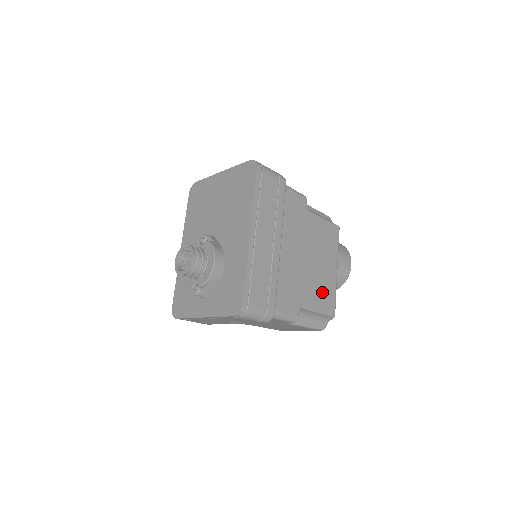
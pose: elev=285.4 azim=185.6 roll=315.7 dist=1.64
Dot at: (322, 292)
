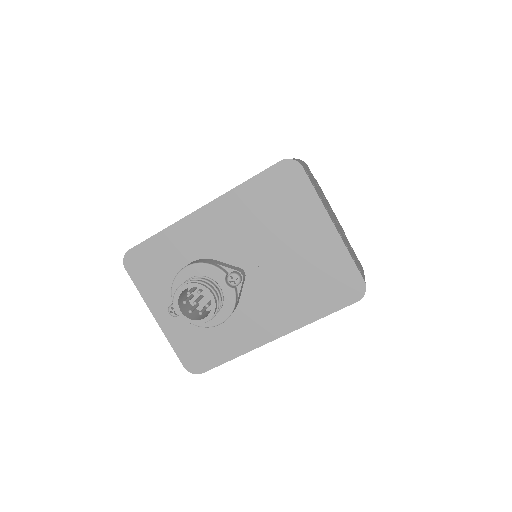
Dot at: occluded
